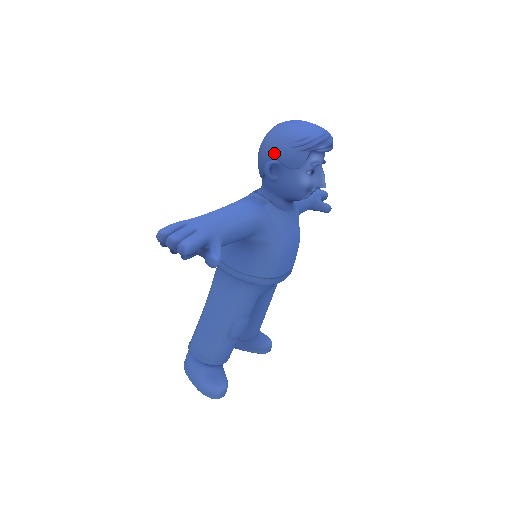
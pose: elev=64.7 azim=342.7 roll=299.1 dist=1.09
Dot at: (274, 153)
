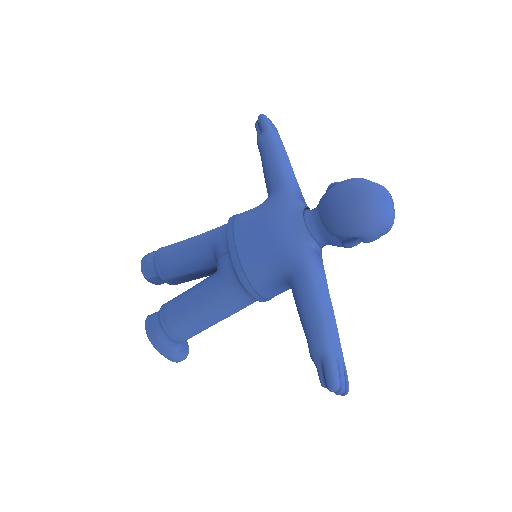
Dot at: (366, 235)
